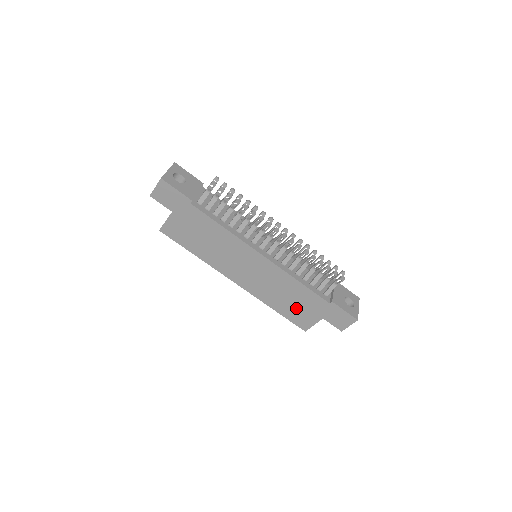
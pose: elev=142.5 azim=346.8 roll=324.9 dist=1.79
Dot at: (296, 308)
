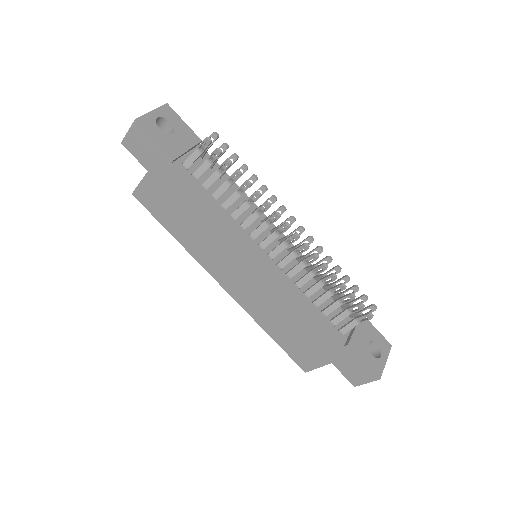
Dot at: (297, 339)
